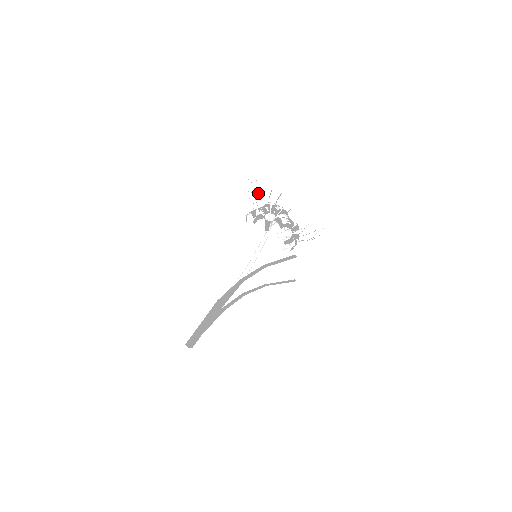
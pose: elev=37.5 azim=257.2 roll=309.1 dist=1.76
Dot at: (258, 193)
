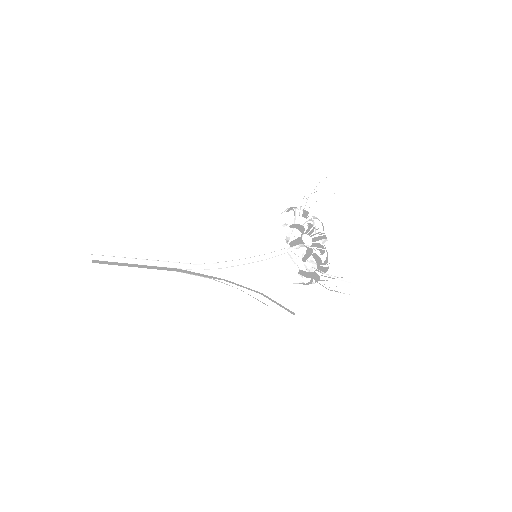
Dot at: (340, 277)
